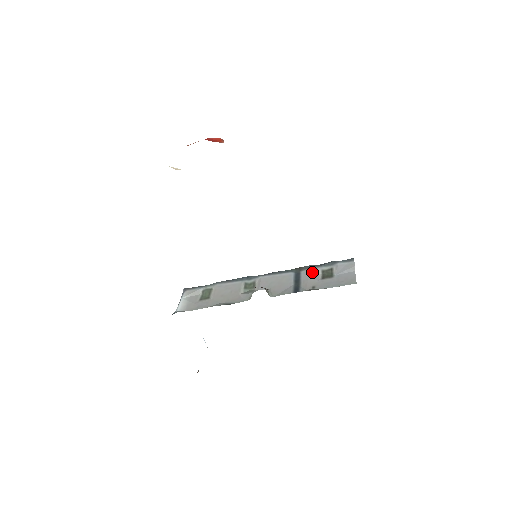
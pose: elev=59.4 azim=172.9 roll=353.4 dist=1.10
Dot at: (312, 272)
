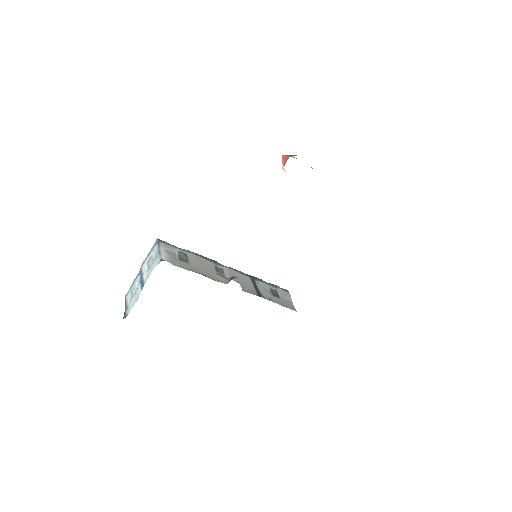
Dot at: (265, 286)
